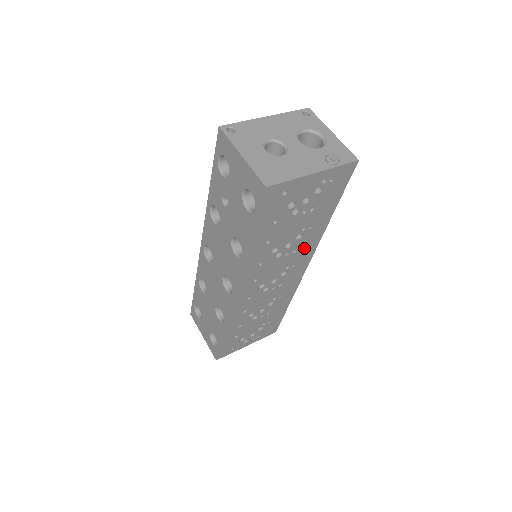
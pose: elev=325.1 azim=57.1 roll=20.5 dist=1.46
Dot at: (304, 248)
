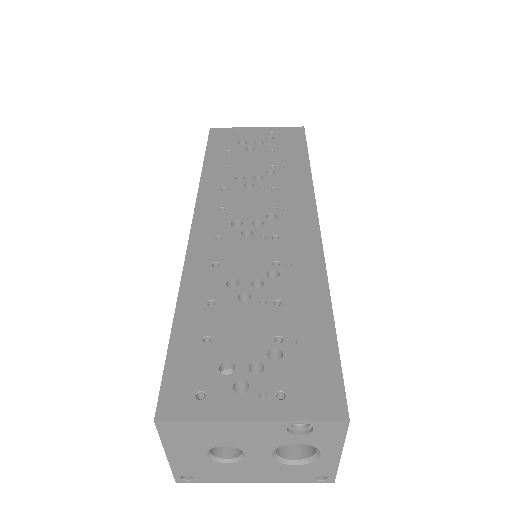
Dot at: (290, 190)
